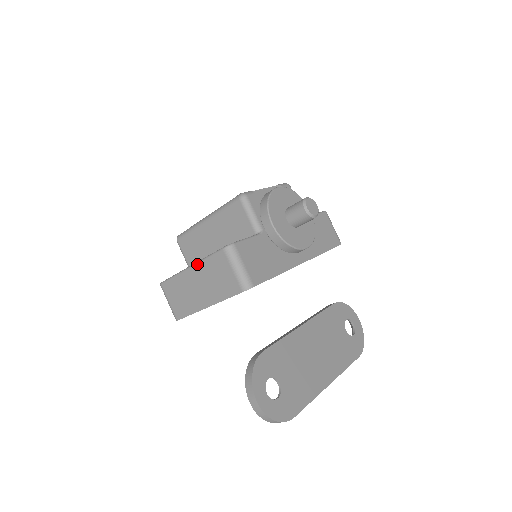
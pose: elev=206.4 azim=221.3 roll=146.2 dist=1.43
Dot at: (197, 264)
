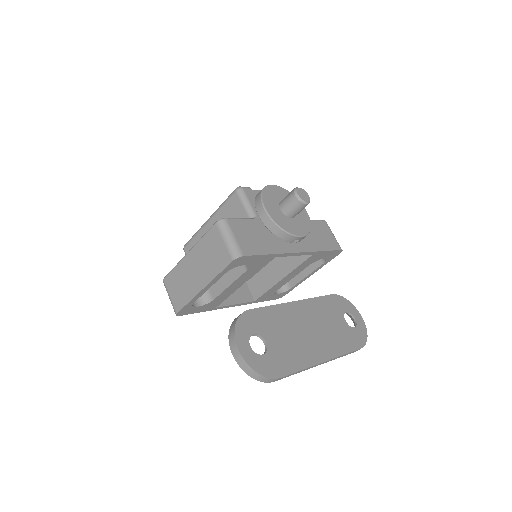
Dot at: (194, 247)
